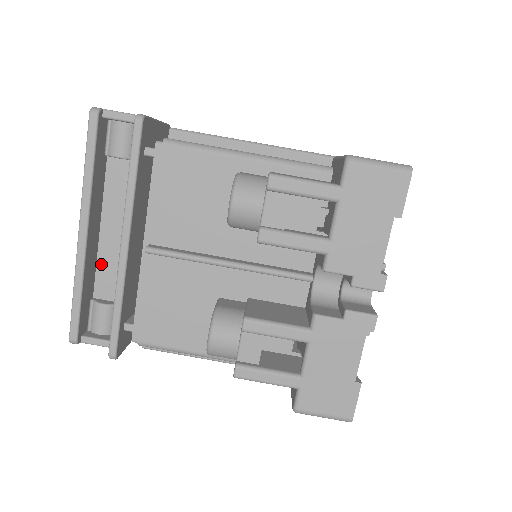
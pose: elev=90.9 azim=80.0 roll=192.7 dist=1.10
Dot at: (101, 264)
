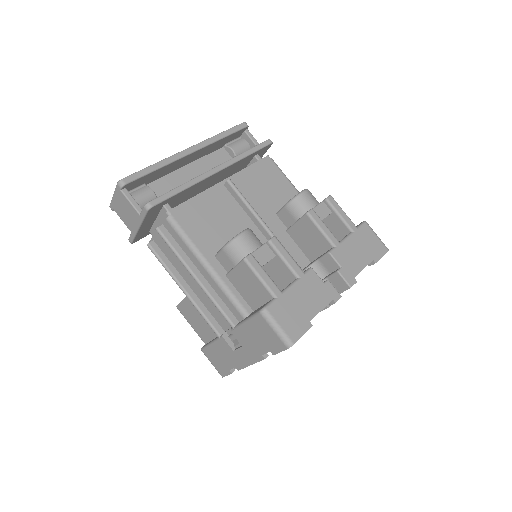
Dot at: (169, 177)
